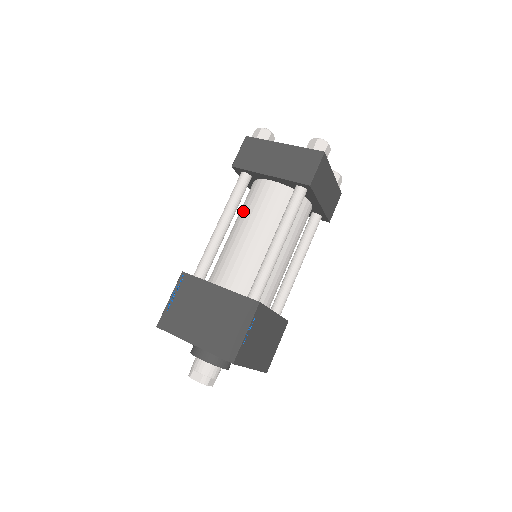
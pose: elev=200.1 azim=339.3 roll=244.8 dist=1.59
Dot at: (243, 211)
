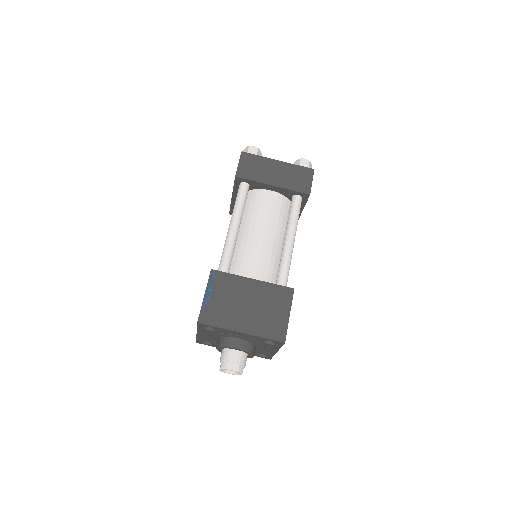
Dot at: occluded
